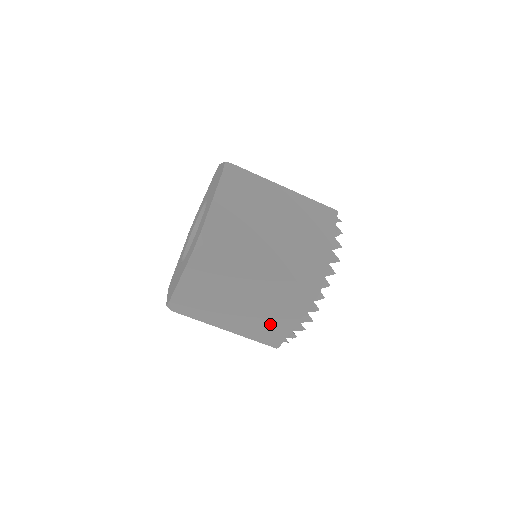
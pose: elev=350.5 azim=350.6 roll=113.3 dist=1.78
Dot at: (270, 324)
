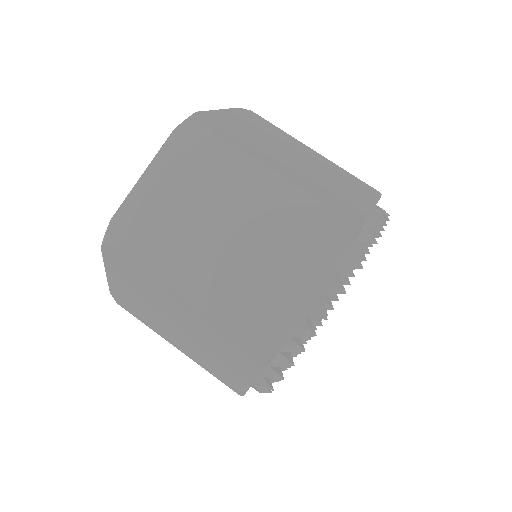
Dot at: (222, 367)
